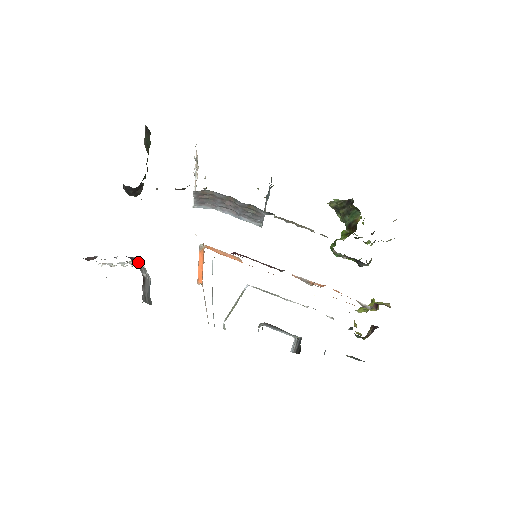
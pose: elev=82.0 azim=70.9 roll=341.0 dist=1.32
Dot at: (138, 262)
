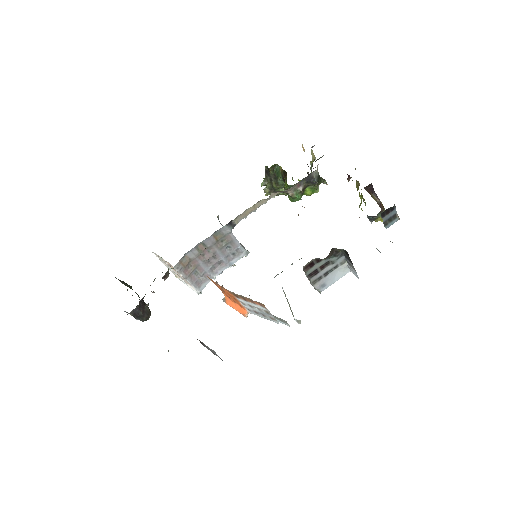
Dot at: occluded
